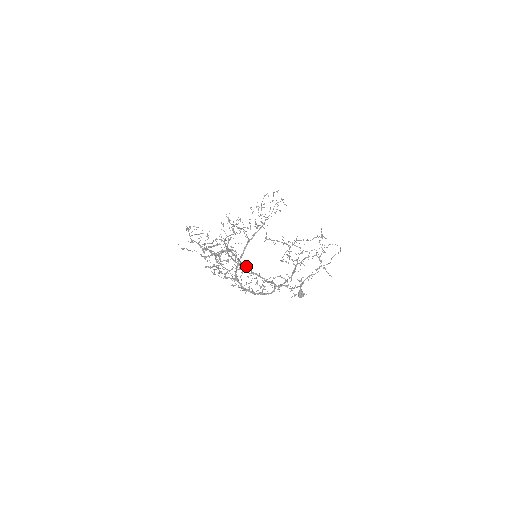
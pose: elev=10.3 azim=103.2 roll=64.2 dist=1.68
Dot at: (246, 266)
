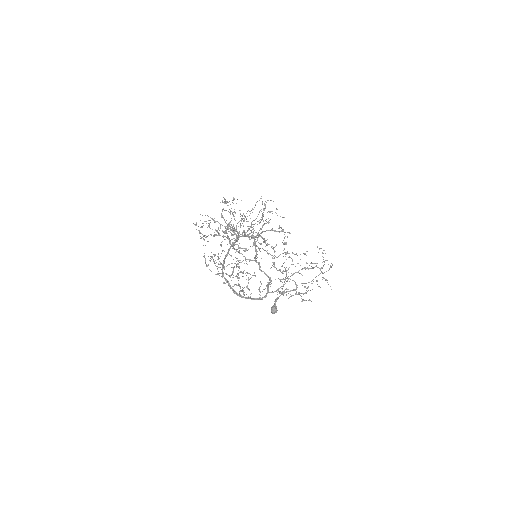
Dot at: occluded
